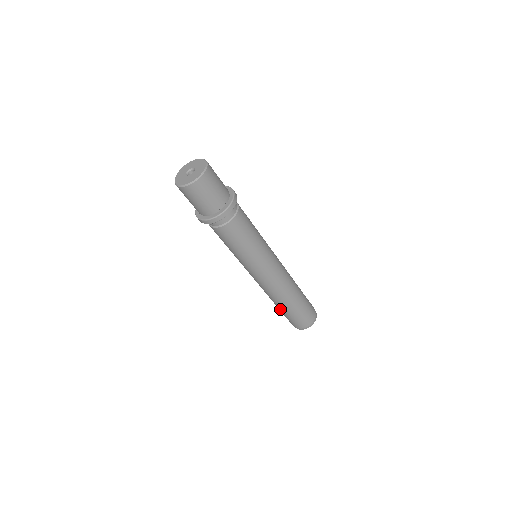
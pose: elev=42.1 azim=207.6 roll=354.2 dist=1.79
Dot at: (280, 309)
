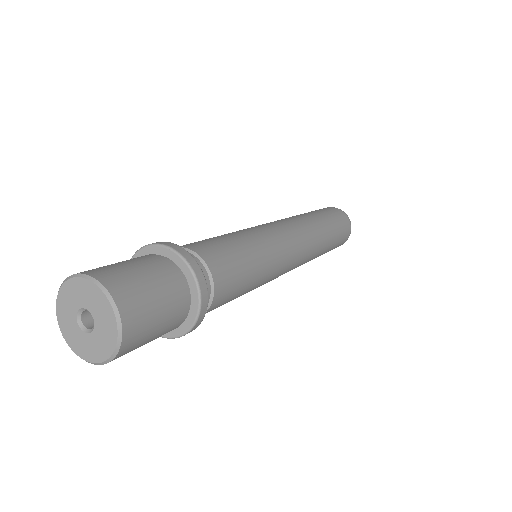
Dot at: occluded
